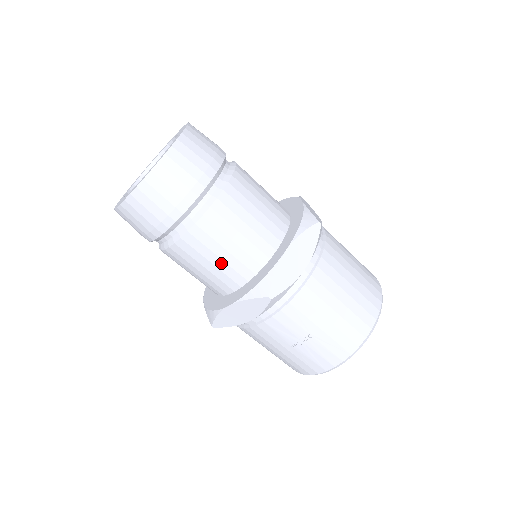
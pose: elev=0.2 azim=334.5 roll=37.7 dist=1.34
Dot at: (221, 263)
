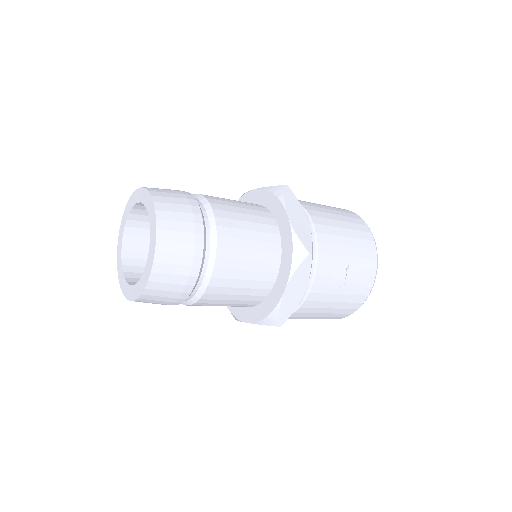
Dot at: (254, 264)
